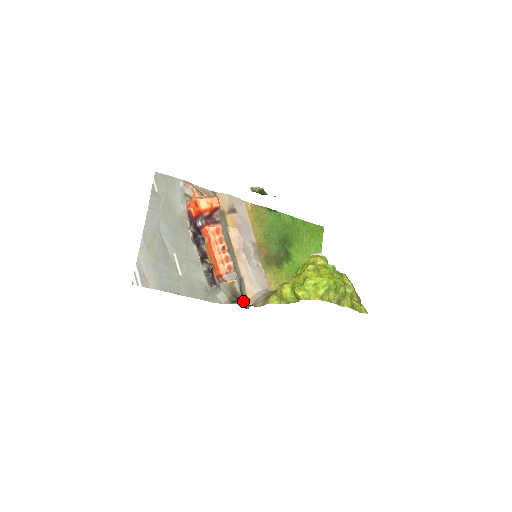
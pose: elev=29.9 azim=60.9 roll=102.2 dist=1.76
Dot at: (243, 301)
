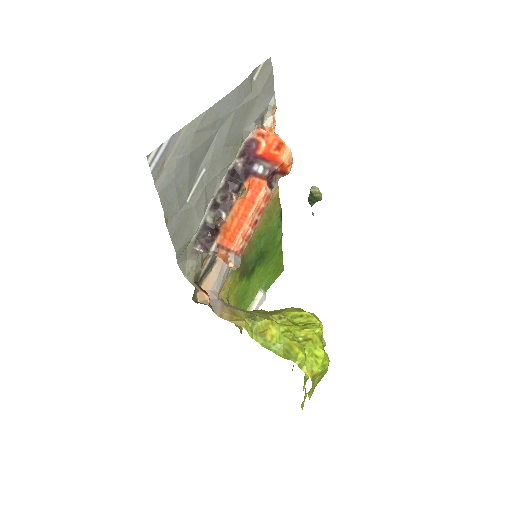
Dot at: occluded
